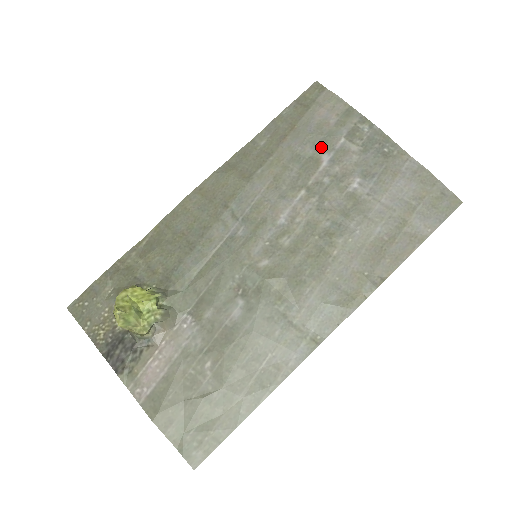
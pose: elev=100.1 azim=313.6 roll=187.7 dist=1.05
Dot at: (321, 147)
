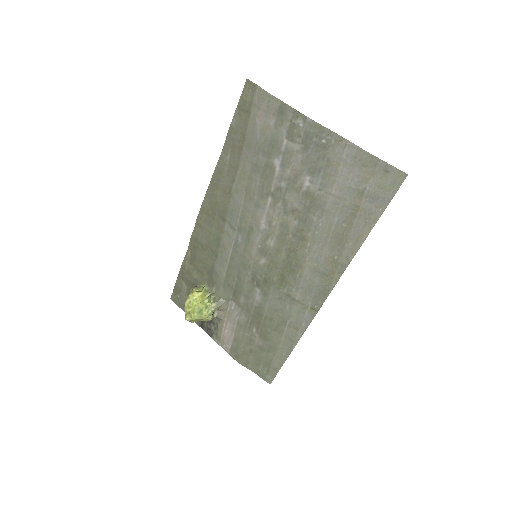
Dot at: (270, 153)
